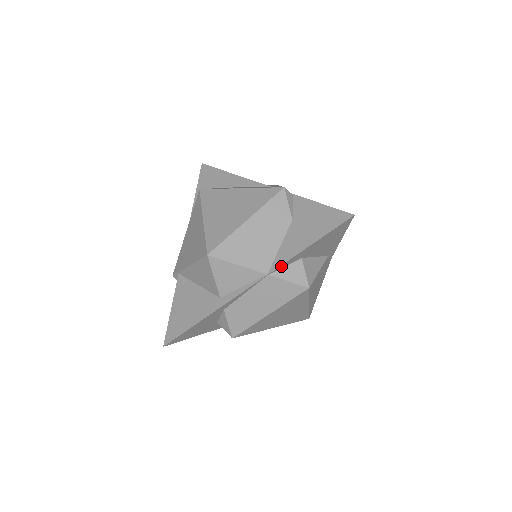
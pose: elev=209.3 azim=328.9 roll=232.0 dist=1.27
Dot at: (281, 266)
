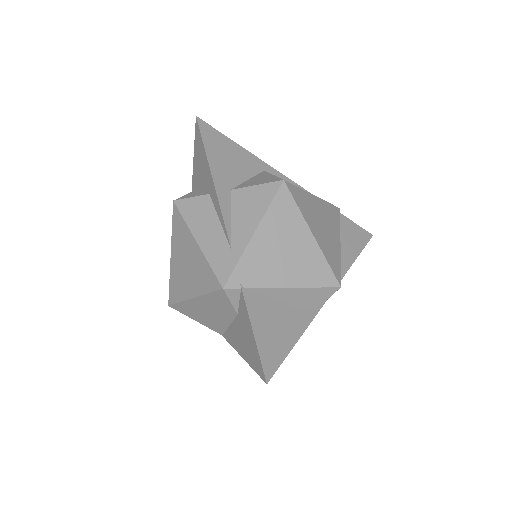
Dot at: occluded
